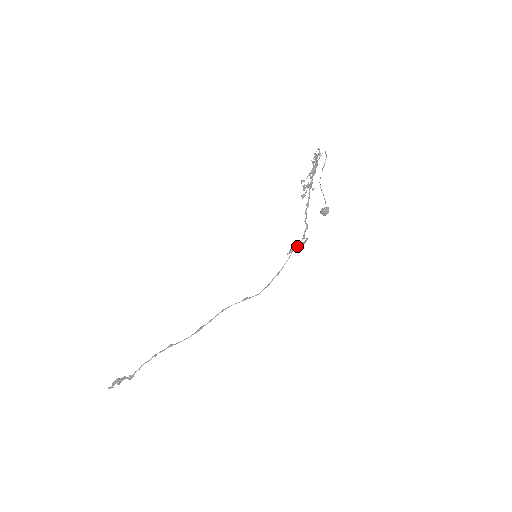
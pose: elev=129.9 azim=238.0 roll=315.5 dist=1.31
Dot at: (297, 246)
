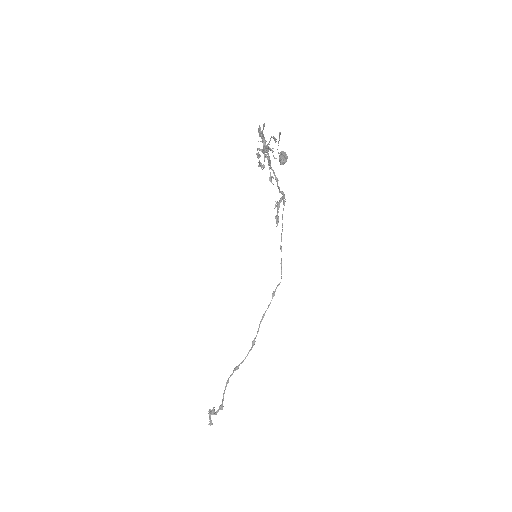
Dot at: (278, 209)
